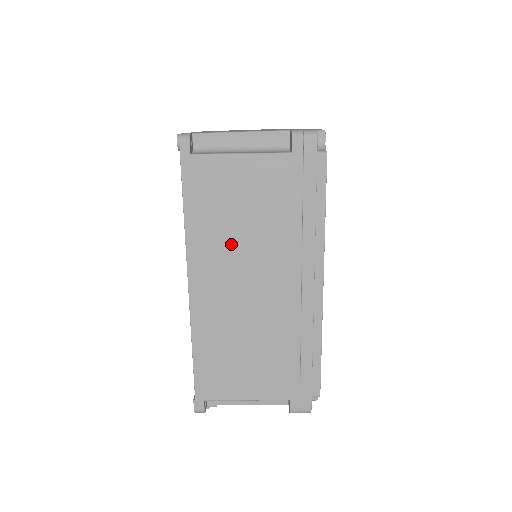
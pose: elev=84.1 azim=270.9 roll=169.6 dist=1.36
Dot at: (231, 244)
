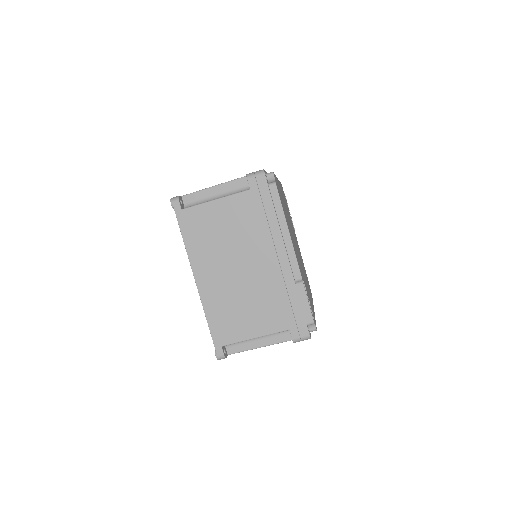
Dot at: occluded
